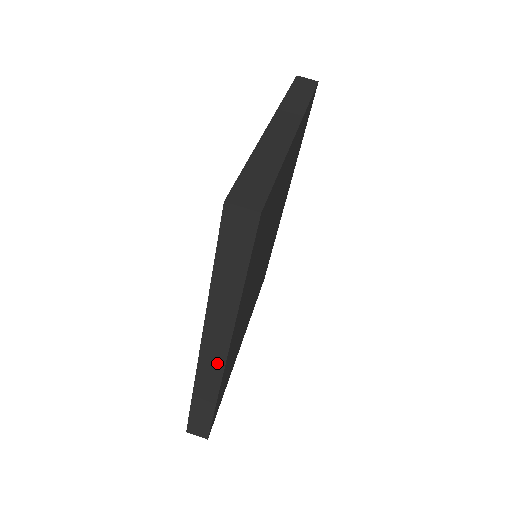
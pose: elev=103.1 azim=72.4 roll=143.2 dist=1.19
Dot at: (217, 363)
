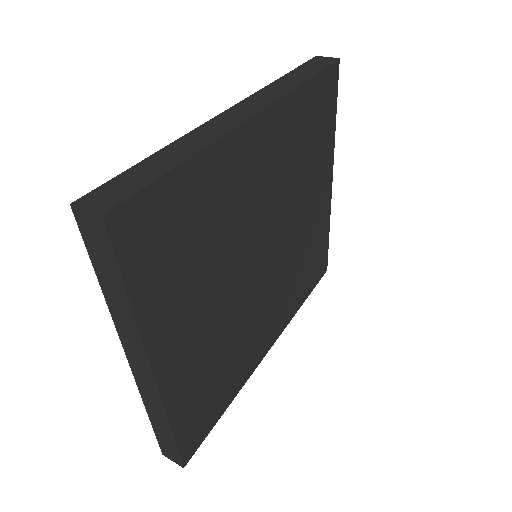
Dot at: (238, 119)
